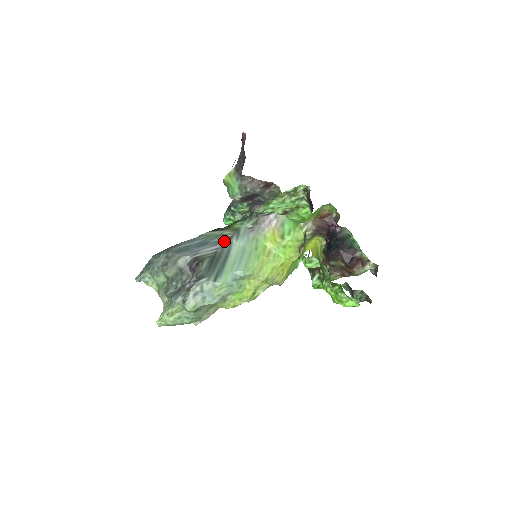
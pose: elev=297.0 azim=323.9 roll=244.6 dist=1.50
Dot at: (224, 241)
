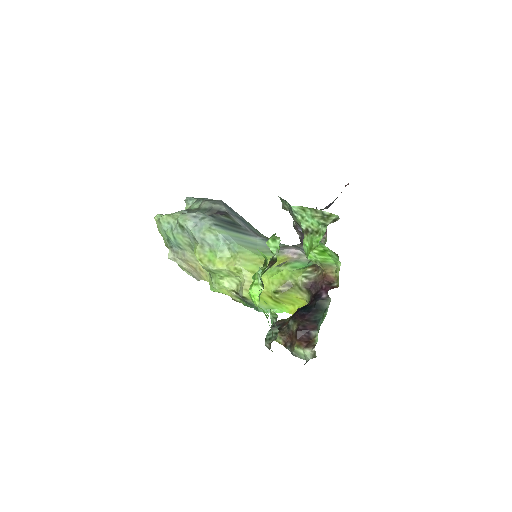
Dot at: (254, 232)
